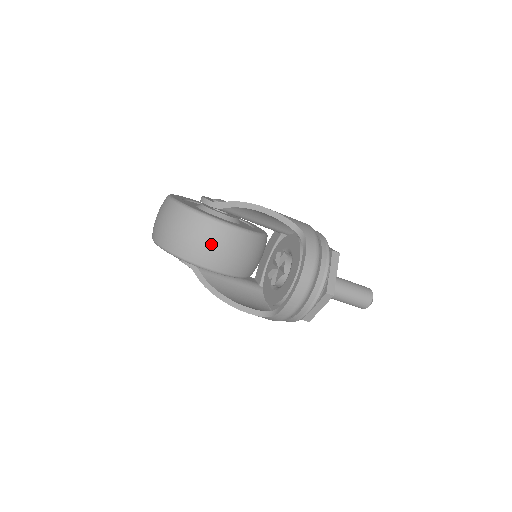
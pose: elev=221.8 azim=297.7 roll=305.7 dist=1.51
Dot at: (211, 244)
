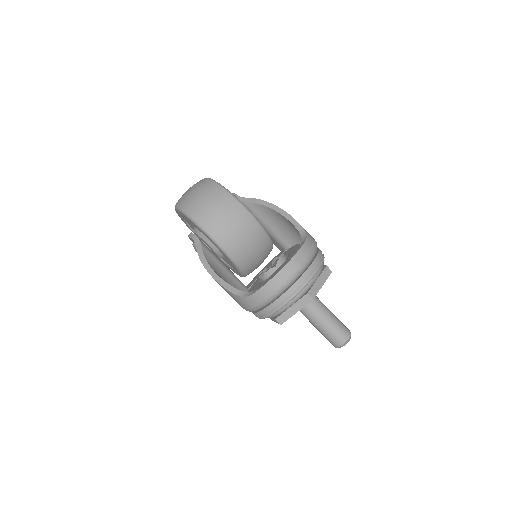
Dot at: (223, 215)
